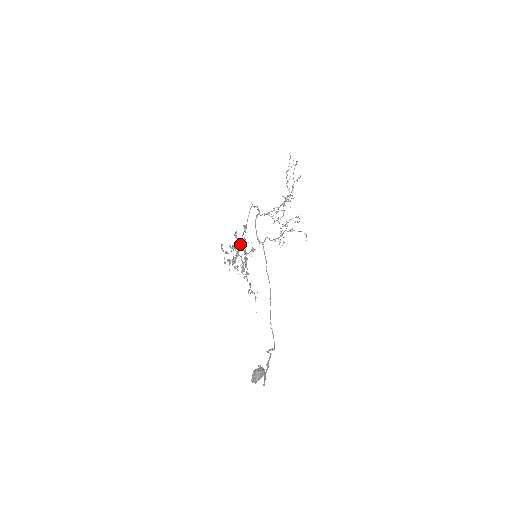
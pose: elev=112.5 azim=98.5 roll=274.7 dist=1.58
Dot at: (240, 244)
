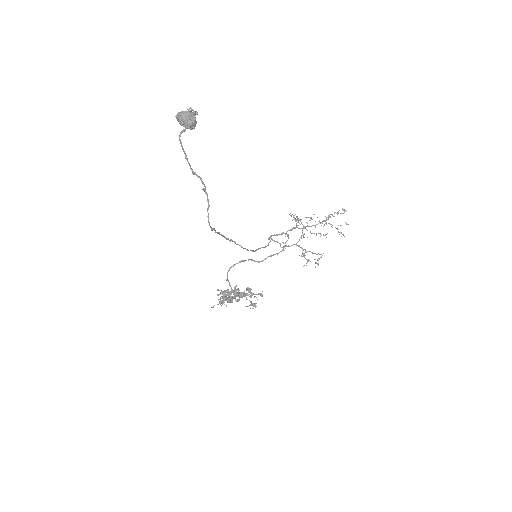
Dot at: occluded
